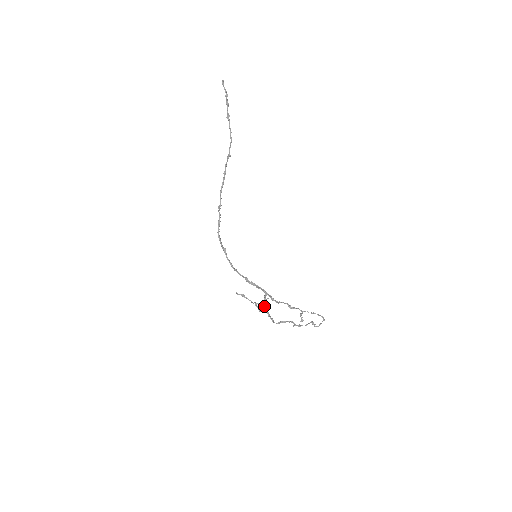
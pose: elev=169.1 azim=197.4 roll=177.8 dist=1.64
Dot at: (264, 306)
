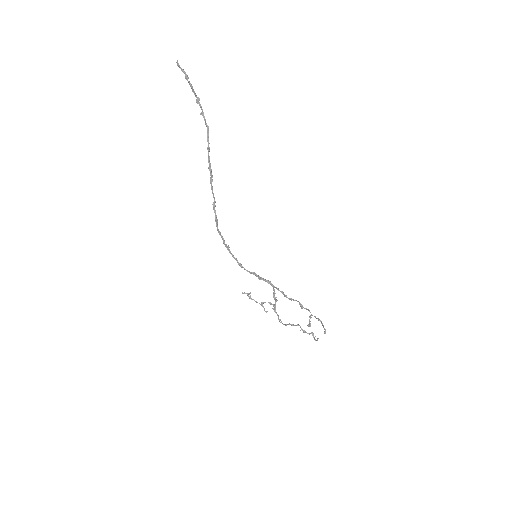
Dot at: occluded
